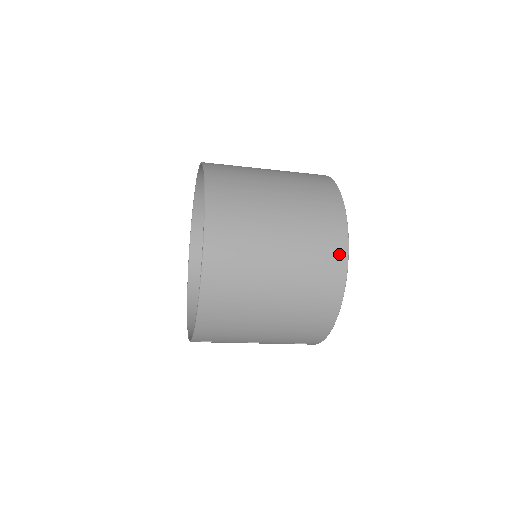
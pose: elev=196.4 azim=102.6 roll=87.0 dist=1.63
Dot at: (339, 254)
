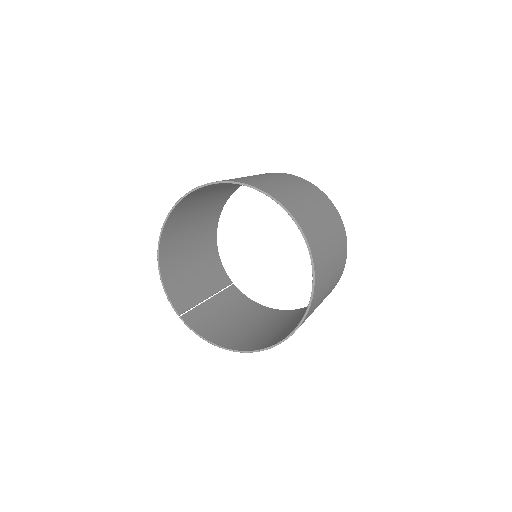
Dot at: occluded
